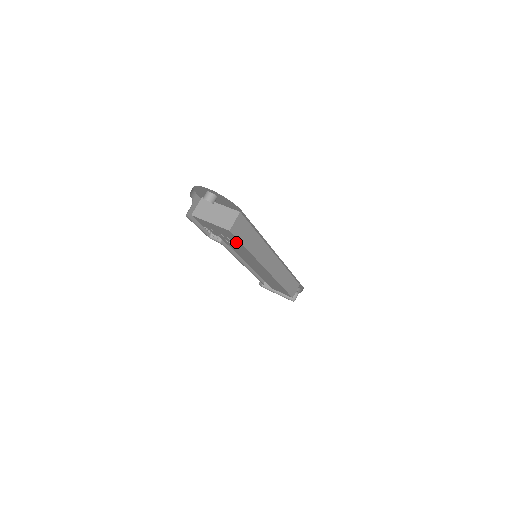
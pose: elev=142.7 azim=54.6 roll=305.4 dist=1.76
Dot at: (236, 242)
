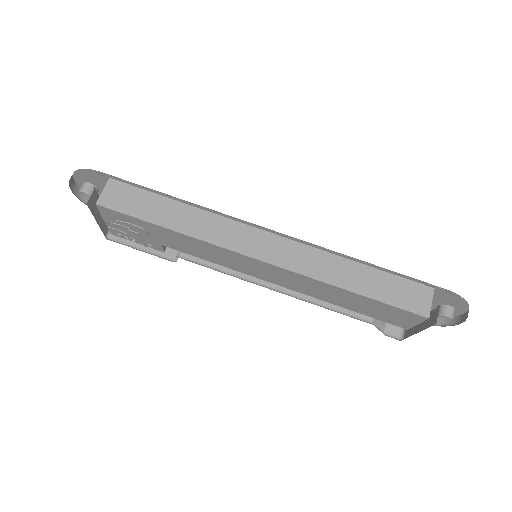
Dot at: (148, 227)
